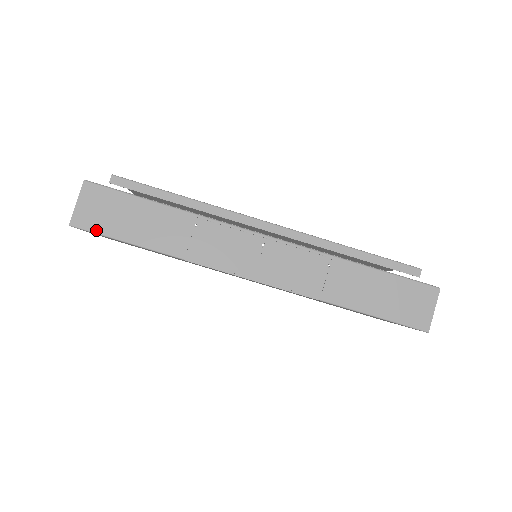
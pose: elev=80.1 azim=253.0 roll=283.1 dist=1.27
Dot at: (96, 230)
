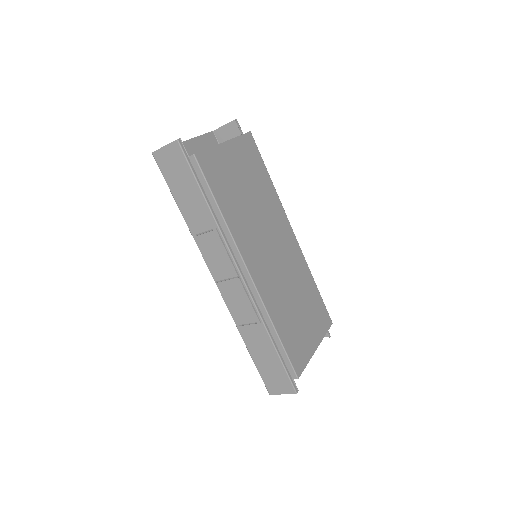
Dot at: (163, 171)
